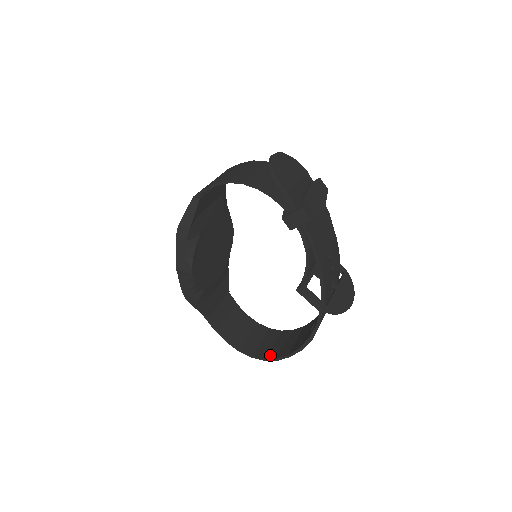
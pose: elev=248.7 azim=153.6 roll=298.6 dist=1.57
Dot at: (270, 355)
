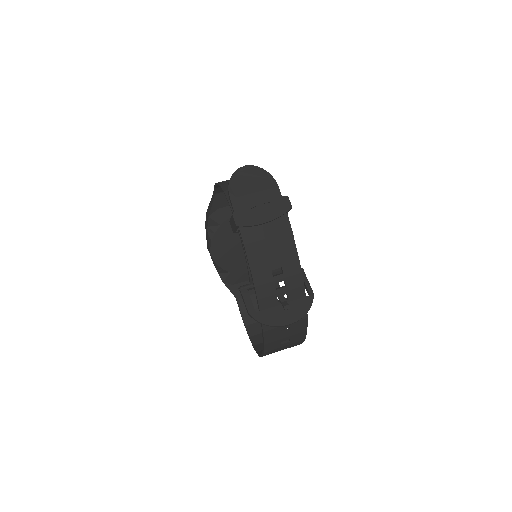
Dot at: occluded
